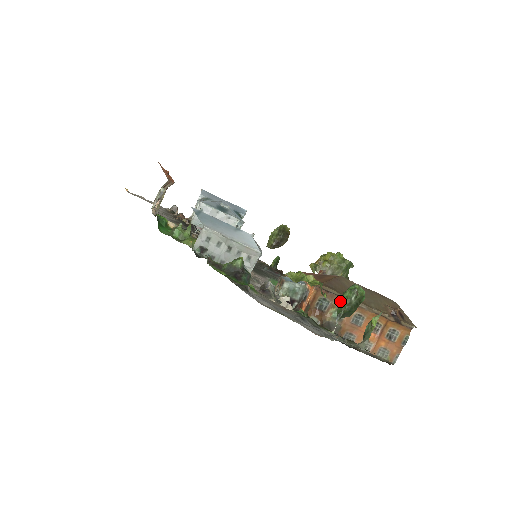
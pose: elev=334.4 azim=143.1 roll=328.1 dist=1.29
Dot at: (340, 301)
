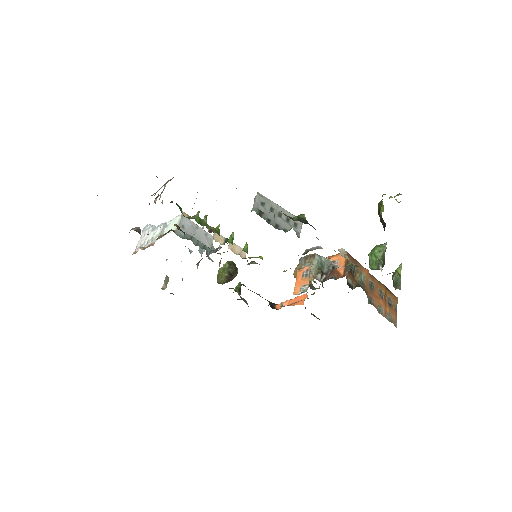
Dot at: (360, 268)
